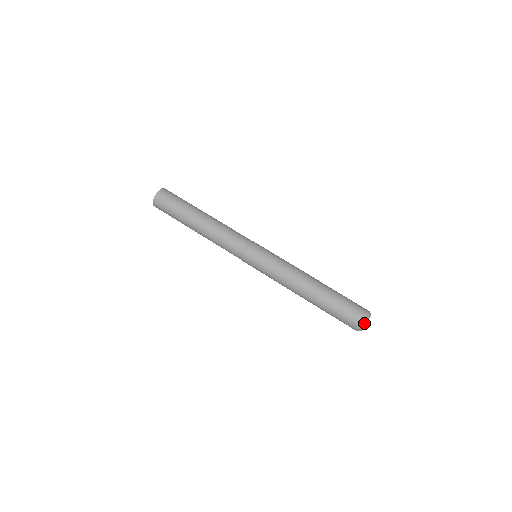
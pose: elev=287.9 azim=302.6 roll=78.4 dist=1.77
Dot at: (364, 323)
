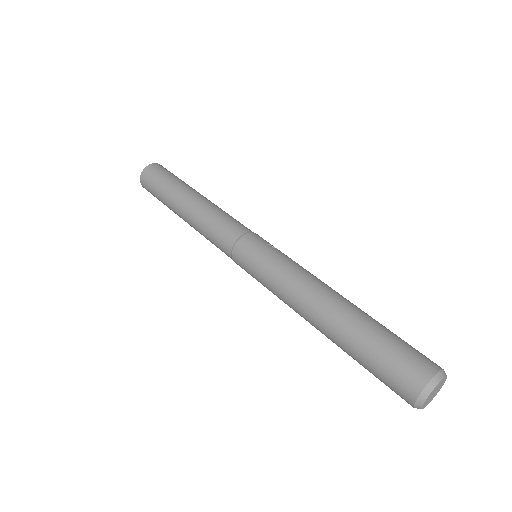
Dot at: (419, 398)
